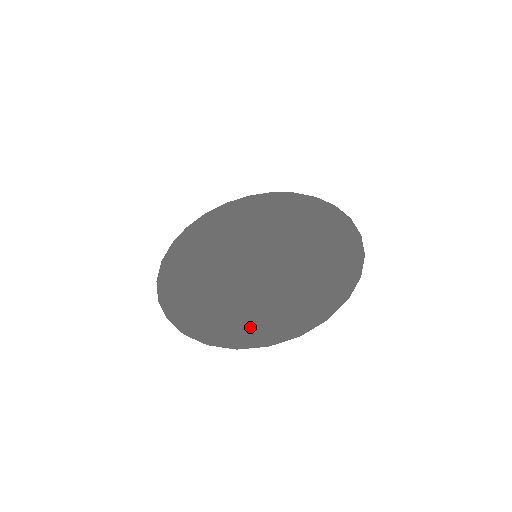
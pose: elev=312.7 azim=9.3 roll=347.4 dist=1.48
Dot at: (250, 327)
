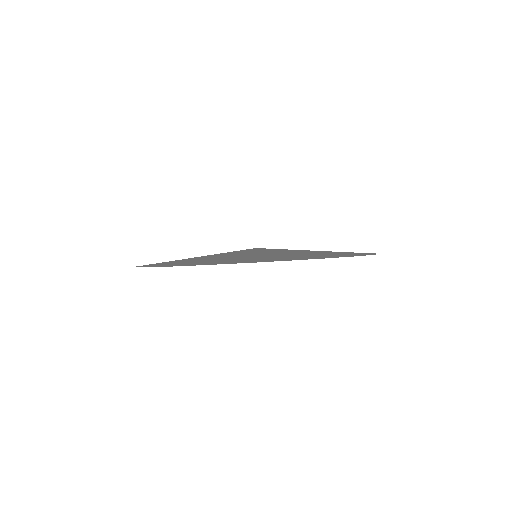
Dot at: (166, 263)
